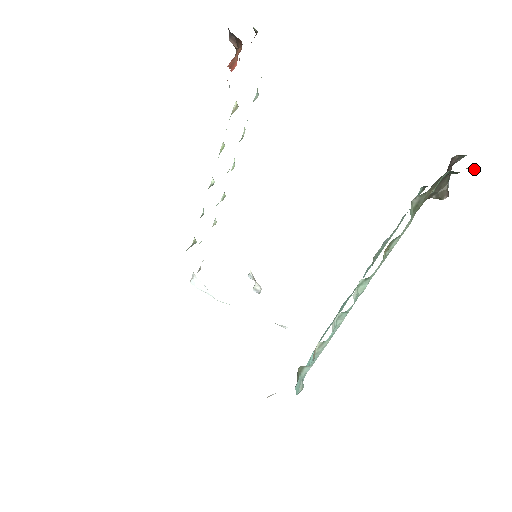
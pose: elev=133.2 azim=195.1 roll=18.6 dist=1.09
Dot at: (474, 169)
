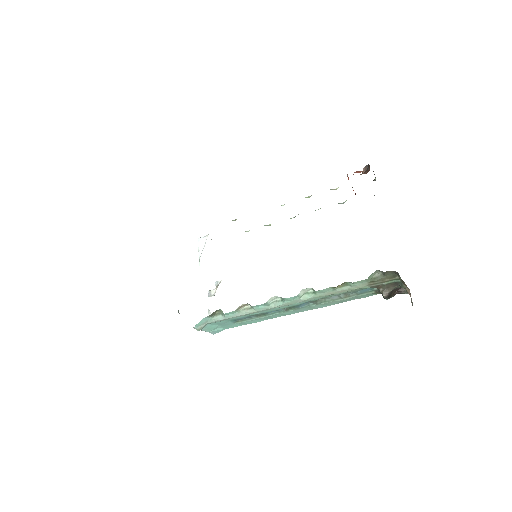
Dot at: occluded
